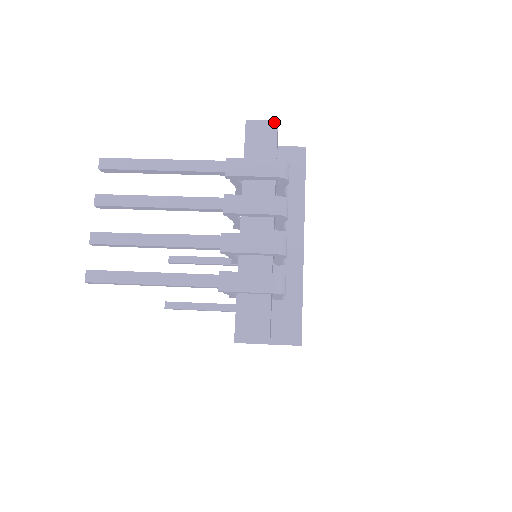
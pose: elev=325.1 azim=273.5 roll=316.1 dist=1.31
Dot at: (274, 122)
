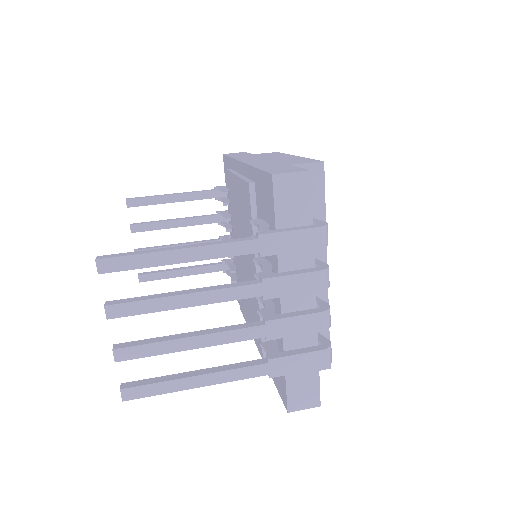
Dot at: (307, 173)
